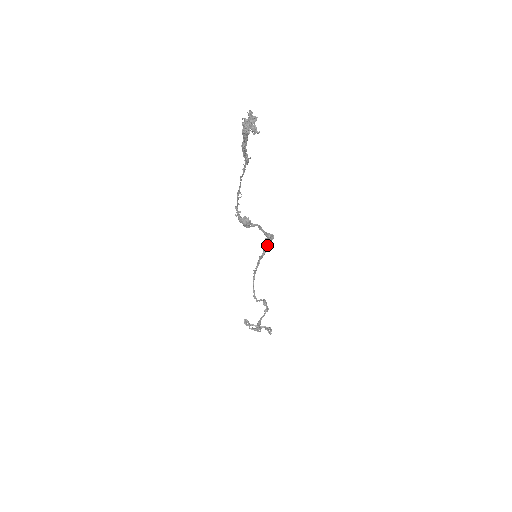
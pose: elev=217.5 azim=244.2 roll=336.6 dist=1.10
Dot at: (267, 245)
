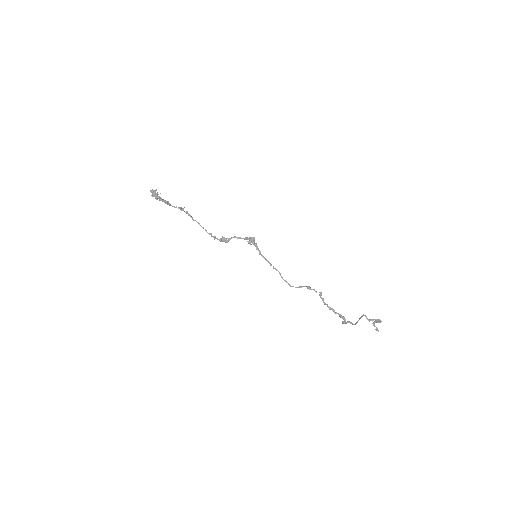
Dot at: (254, 245)
